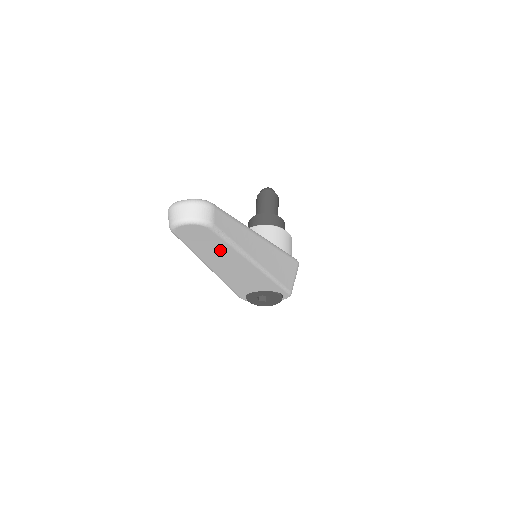
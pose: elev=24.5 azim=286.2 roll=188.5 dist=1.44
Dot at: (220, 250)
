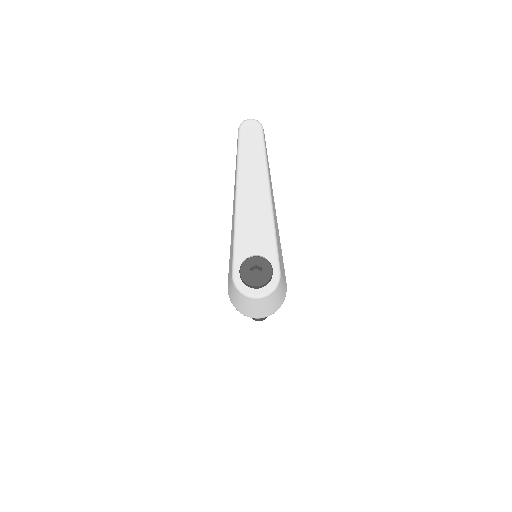
Dot at: (256, 158)
